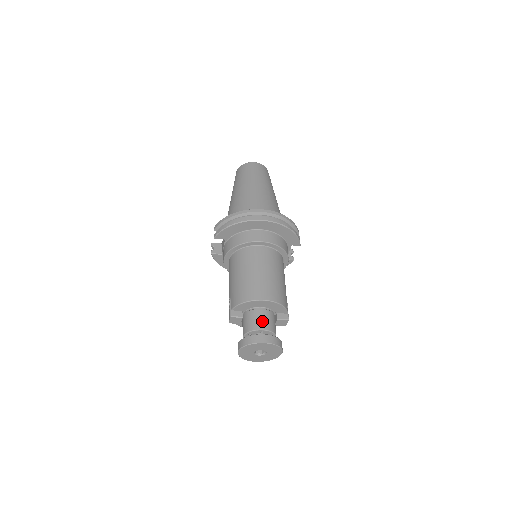
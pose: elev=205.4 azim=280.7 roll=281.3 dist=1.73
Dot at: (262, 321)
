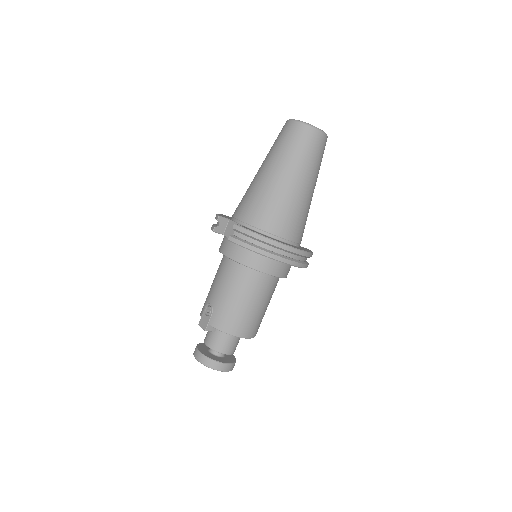
Dot at: (231, 346)
